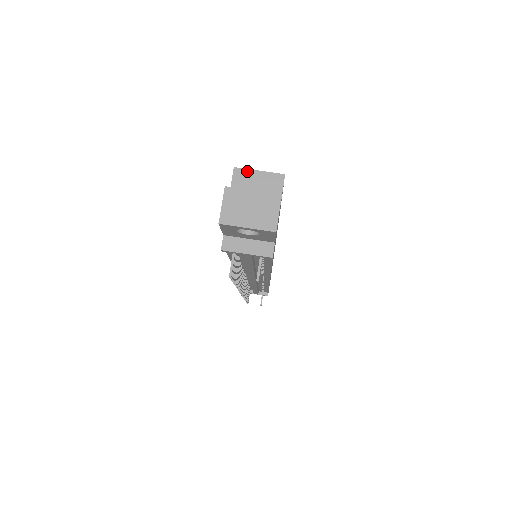
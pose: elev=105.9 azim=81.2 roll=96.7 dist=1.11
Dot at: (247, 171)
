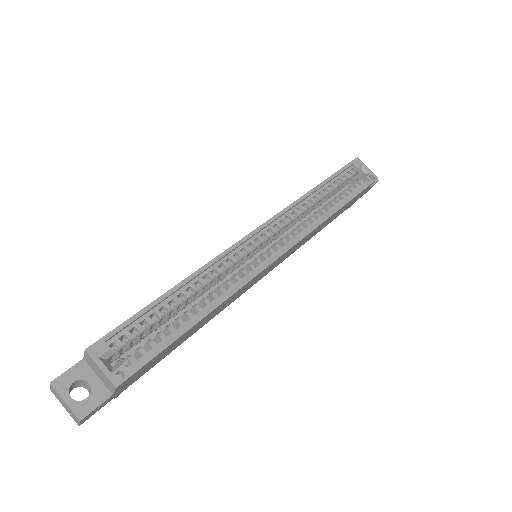
Dot at: (93, 360)
